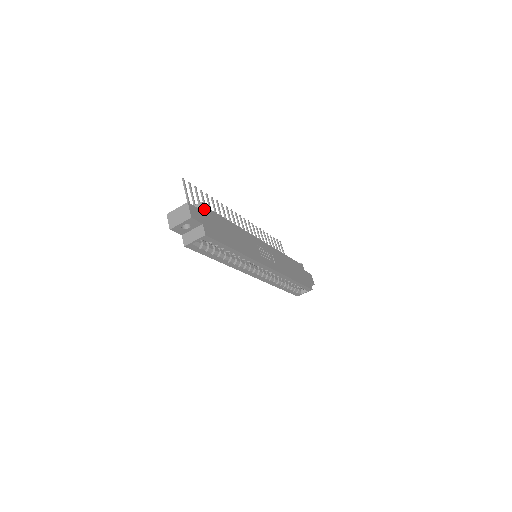
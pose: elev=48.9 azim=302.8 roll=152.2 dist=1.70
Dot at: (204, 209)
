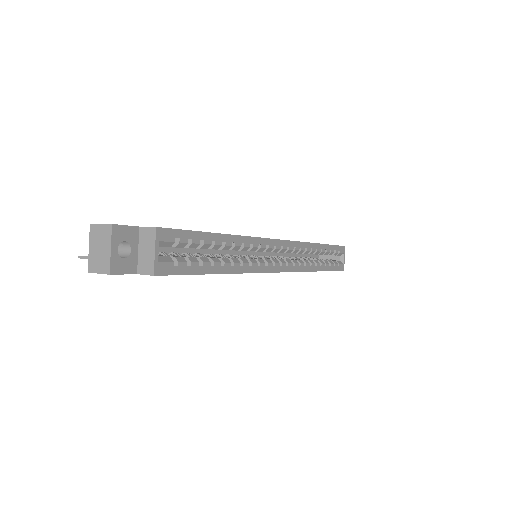
Dot at: occluded
